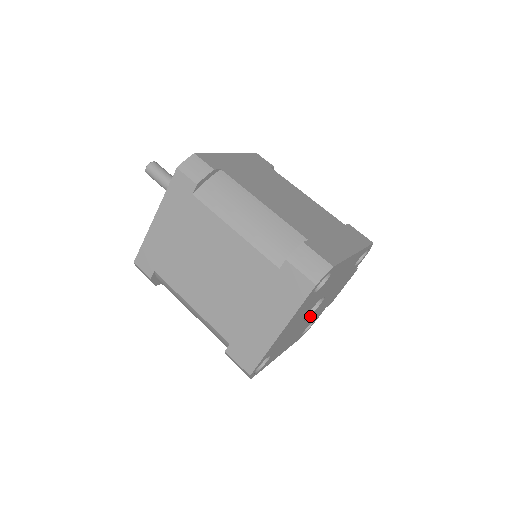
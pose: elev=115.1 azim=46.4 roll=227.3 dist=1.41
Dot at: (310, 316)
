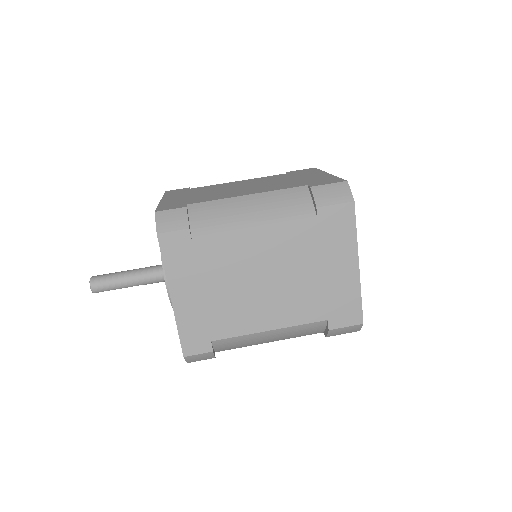
Dot at: occluded
